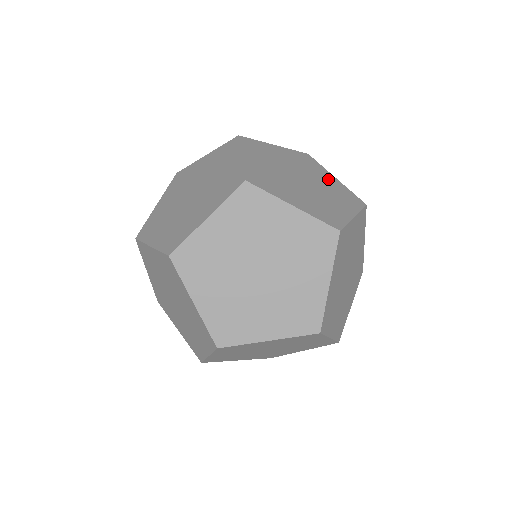
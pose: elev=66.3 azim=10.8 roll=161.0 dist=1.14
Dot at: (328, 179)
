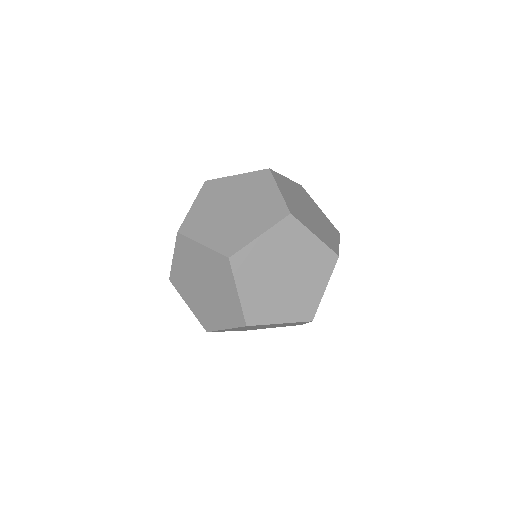
Dot at: (331, 235)
